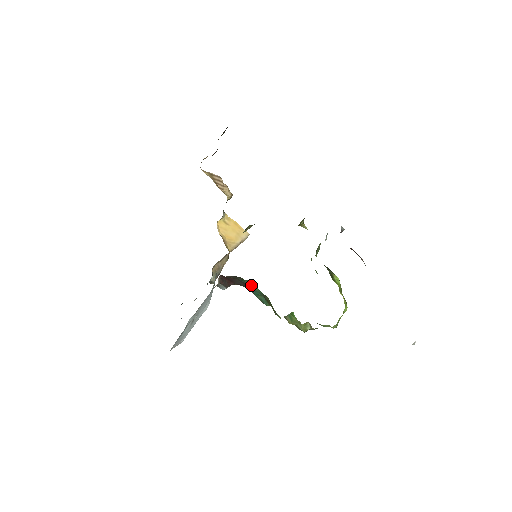
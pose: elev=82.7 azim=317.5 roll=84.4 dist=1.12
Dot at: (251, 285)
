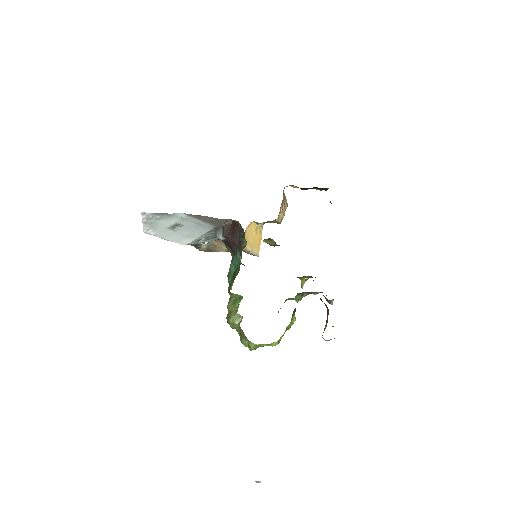
Dot at: (243, 247)
